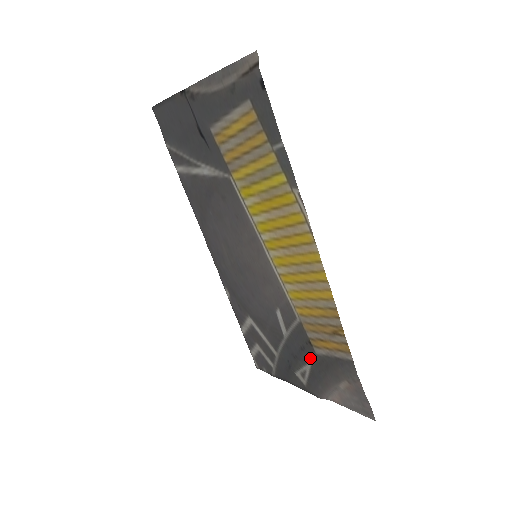
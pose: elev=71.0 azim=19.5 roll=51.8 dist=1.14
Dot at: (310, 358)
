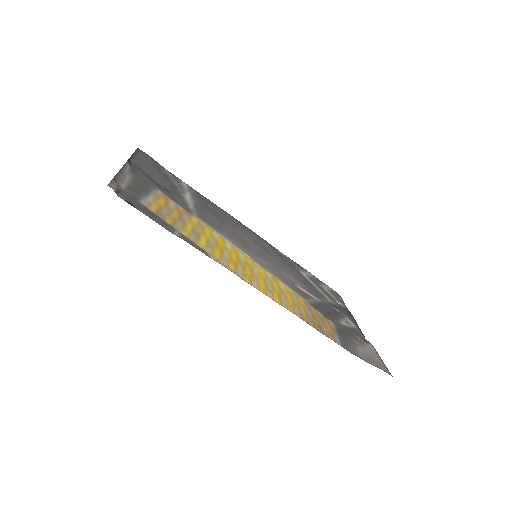
Dot at: (336, 321)
